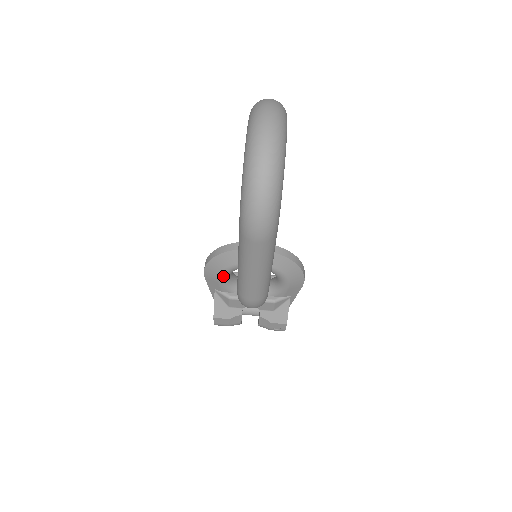
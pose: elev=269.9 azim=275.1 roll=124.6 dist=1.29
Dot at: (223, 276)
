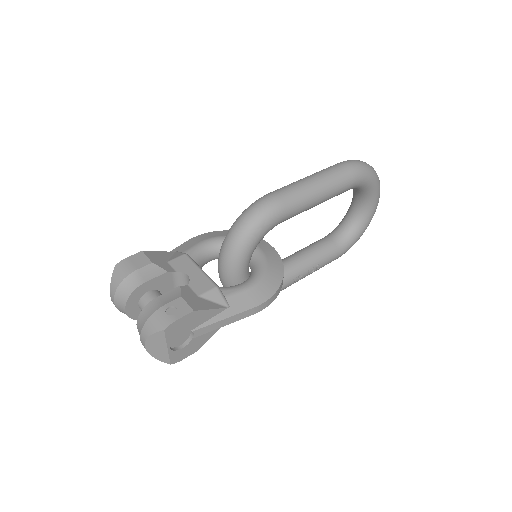
Dot at: (214, 240)
